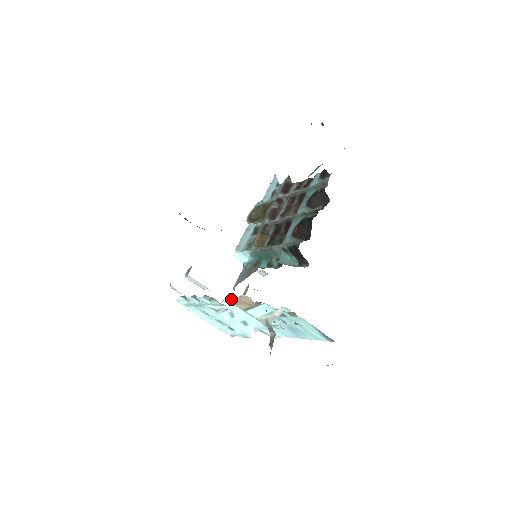
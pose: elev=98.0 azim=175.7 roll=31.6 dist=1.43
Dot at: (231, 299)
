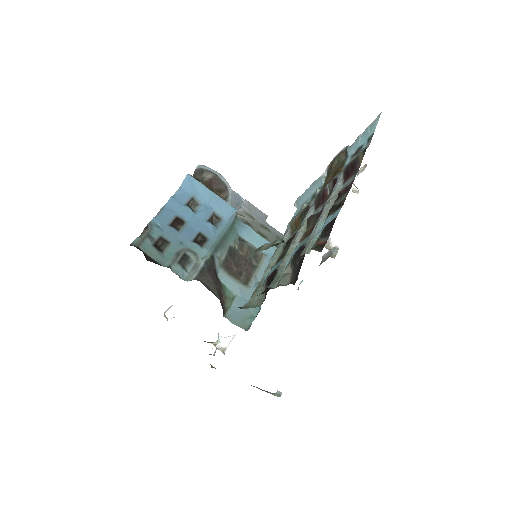
Dot at: occluded
